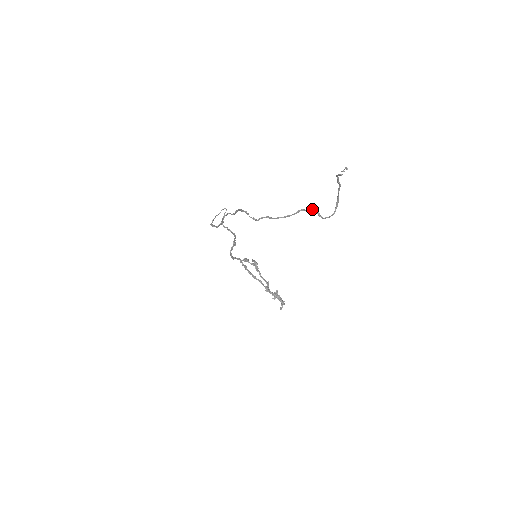
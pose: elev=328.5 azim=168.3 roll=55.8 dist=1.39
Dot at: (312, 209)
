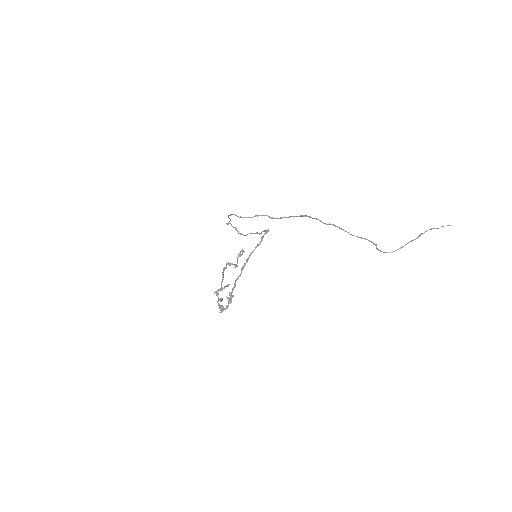
Dot at: occluded
